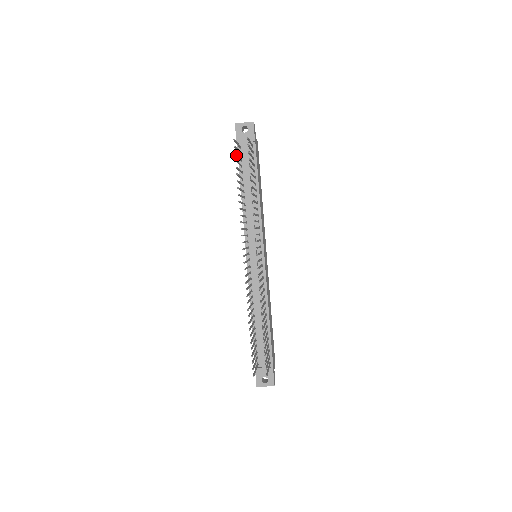
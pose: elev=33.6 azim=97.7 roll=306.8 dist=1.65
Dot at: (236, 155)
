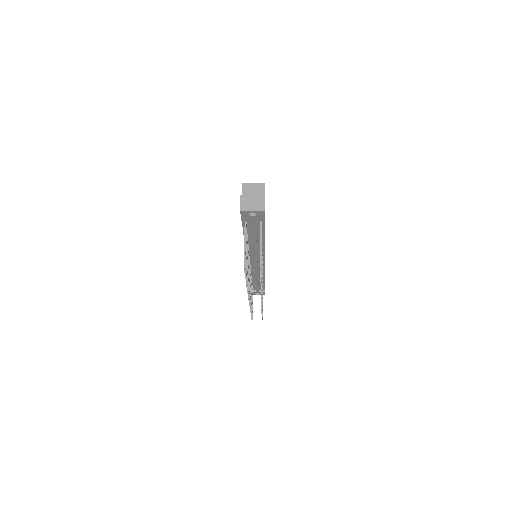
Dot at: occluded
